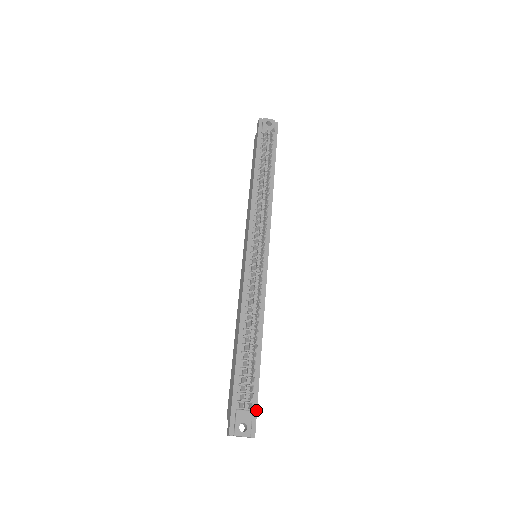
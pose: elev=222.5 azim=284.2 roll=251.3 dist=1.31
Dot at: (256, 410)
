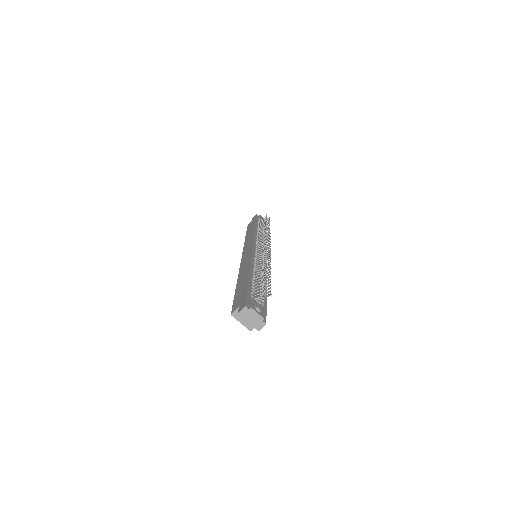
Dot at: (266, 311)
